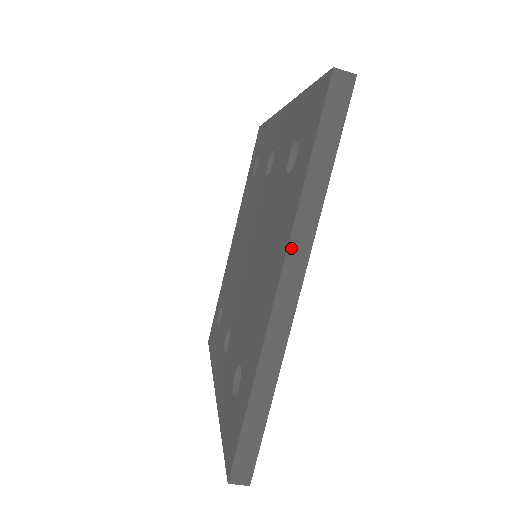
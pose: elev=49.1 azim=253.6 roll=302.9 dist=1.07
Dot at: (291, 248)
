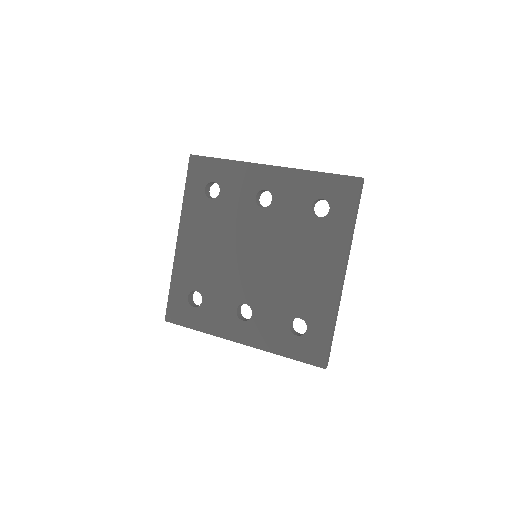
Dot at: (347, 257)
